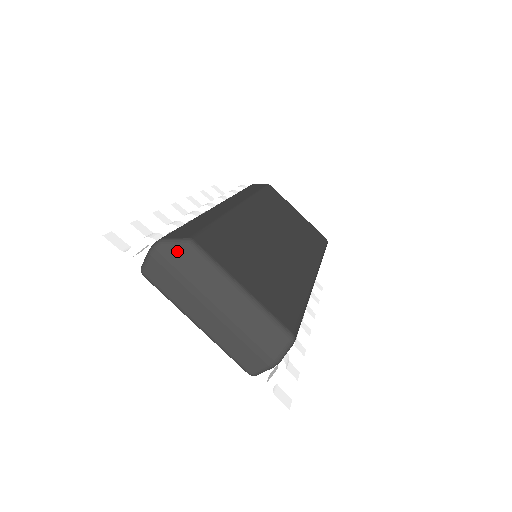
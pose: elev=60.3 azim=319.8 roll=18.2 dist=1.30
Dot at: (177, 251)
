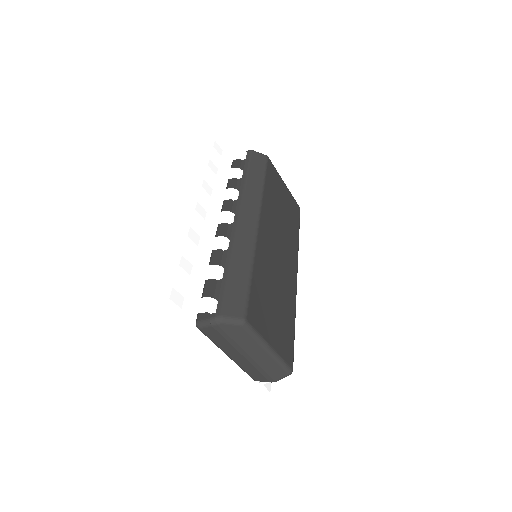
Dot at: (233, 327)
